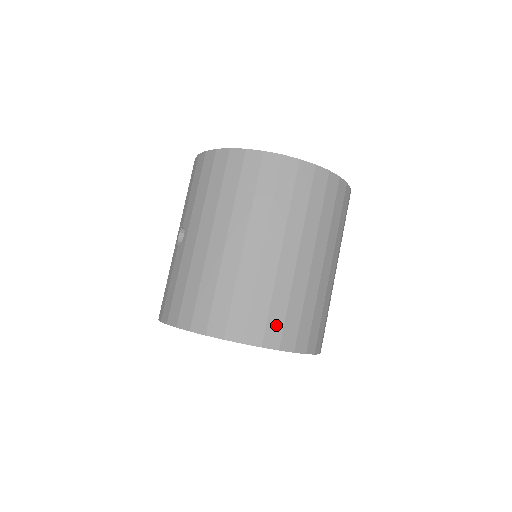
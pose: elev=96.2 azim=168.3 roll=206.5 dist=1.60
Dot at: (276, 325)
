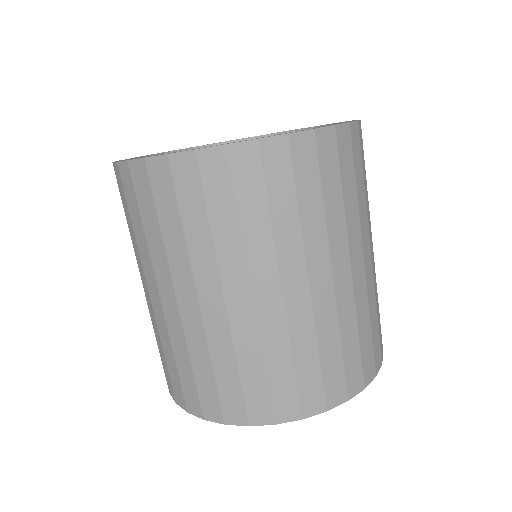
Dot at: (285, 392)
